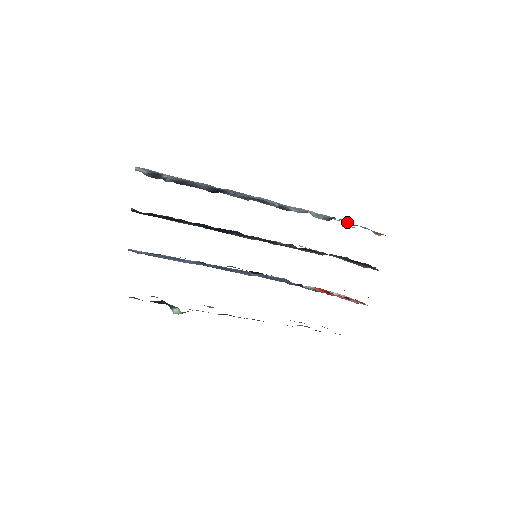
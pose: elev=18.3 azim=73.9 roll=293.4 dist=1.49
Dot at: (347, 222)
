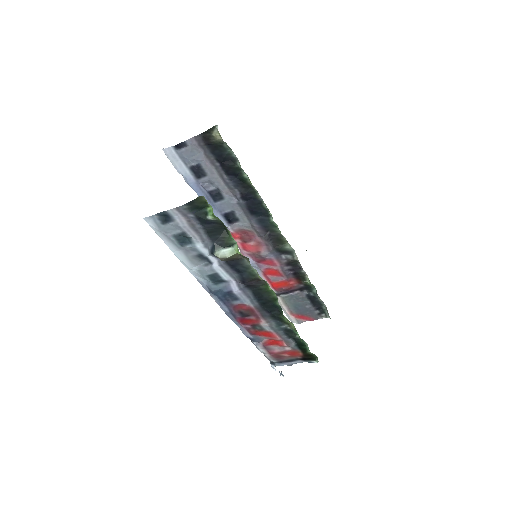
Dot at: occluded
